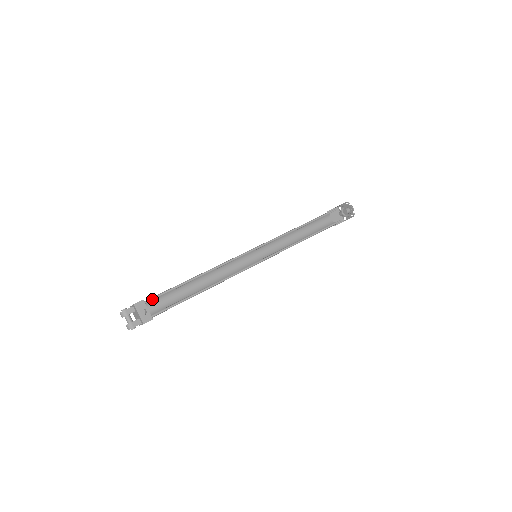
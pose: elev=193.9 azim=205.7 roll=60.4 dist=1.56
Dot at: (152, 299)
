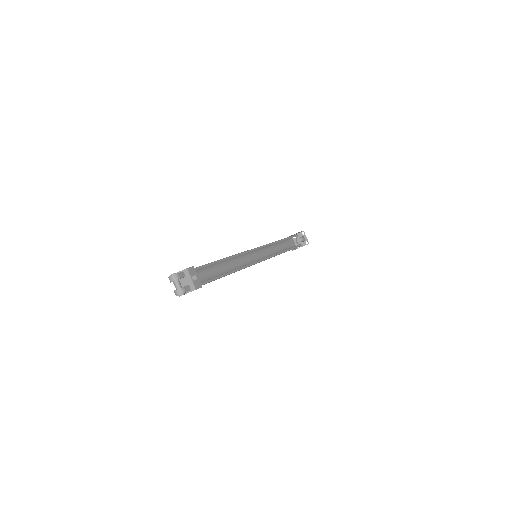
Dot at: (197, 269)
